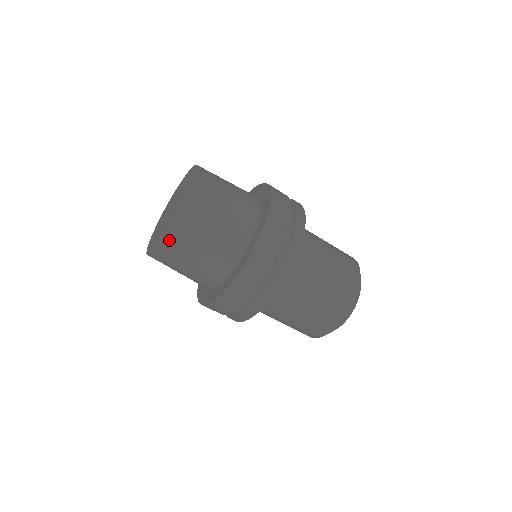
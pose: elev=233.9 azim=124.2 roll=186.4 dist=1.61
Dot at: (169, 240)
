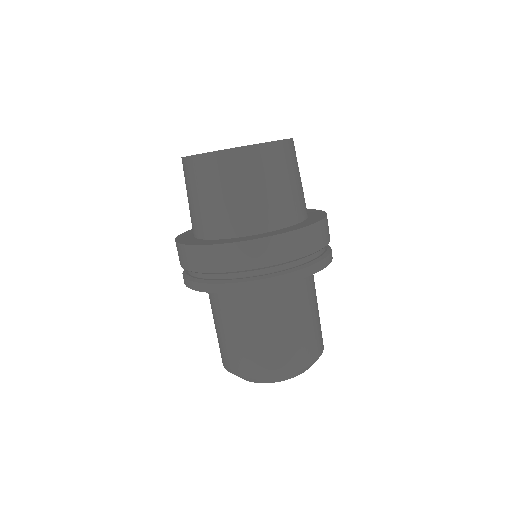
Dot at: (266, 150)
